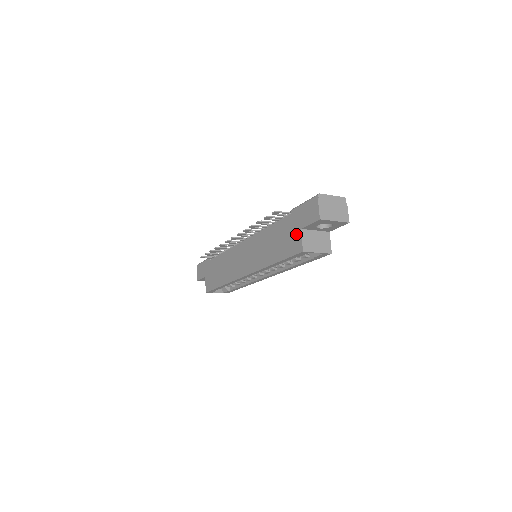
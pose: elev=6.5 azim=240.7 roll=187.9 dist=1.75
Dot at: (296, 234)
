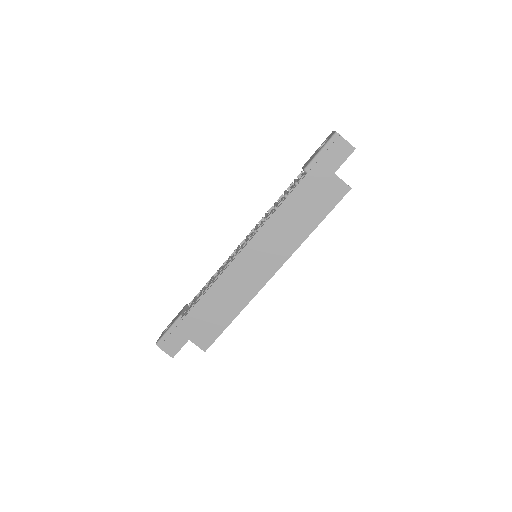
Dot at: (331, 182)
